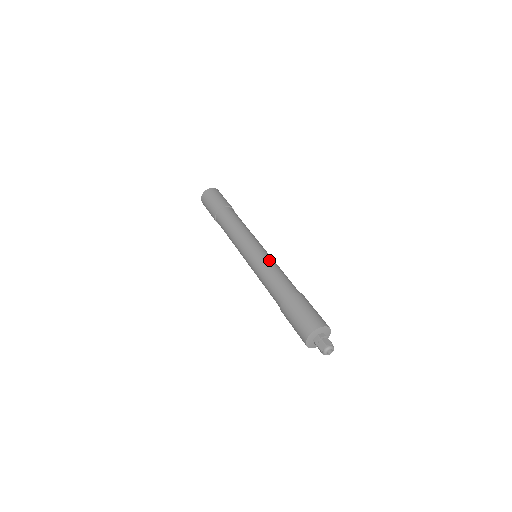
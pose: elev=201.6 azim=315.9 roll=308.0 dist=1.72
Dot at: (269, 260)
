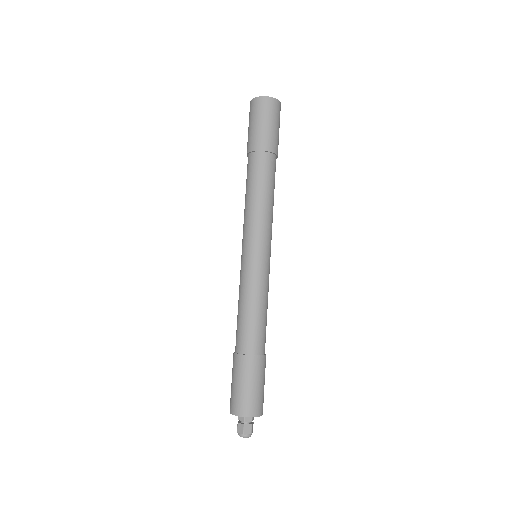
Dot at: (260, 286)
